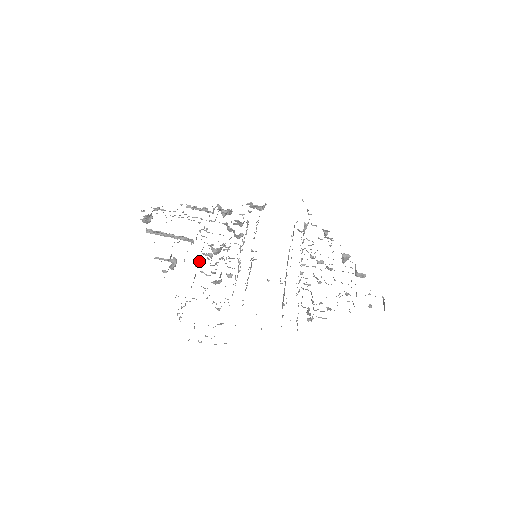
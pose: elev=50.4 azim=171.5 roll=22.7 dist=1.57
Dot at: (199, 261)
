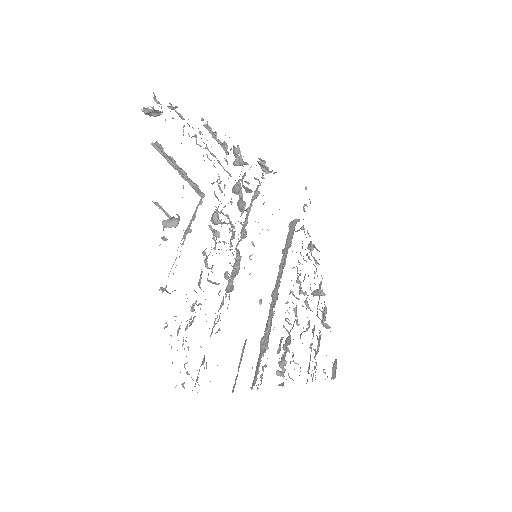
Dot at: occluded
